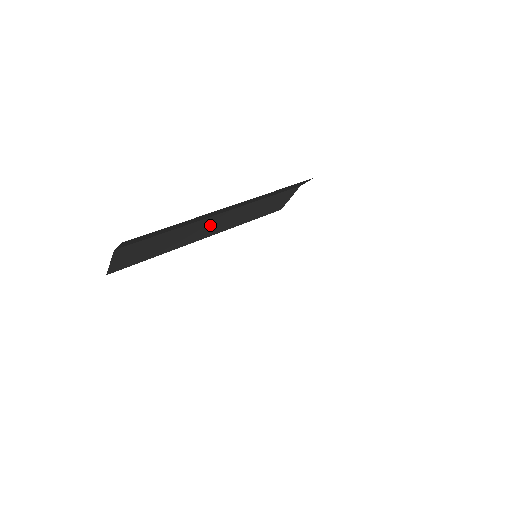
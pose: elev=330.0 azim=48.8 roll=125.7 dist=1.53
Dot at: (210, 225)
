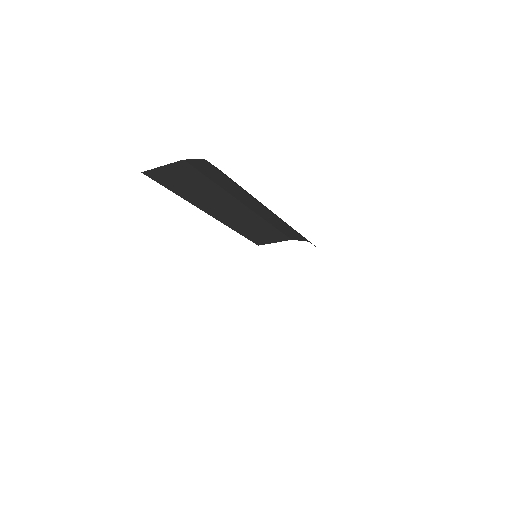
Dot at: (230, 209)
